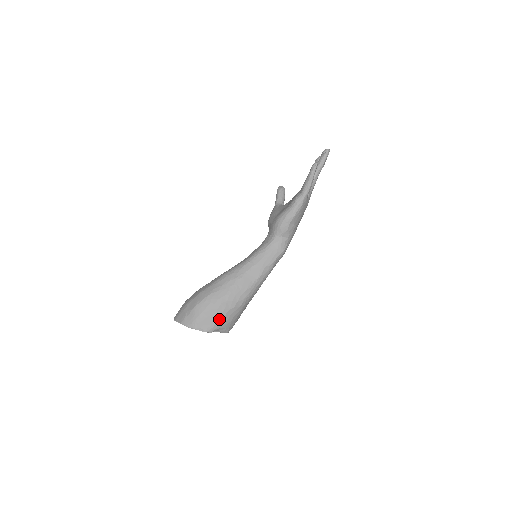
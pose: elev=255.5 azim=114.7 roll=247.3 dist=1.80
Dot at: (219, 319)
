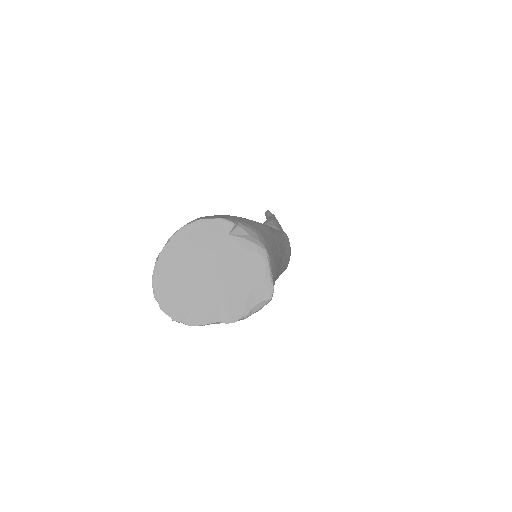
Dot at: occluded
